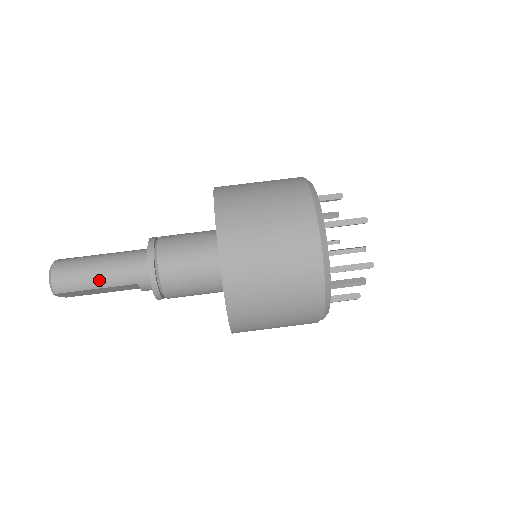
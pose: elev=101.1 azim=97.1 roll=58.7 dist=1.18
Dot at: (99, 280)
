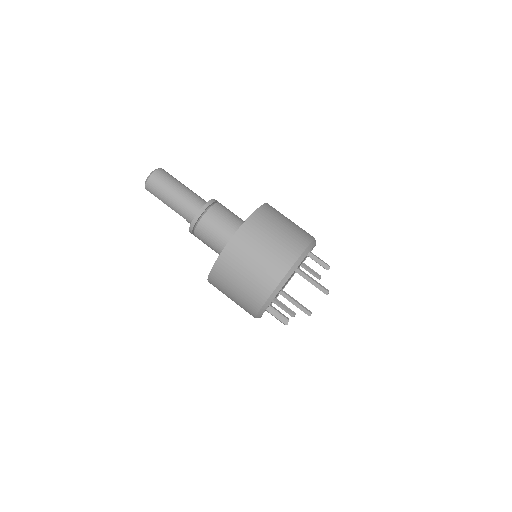
Dot at: (168, 202)
